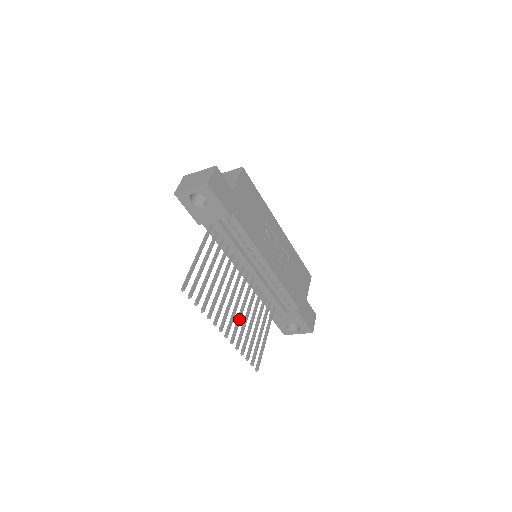
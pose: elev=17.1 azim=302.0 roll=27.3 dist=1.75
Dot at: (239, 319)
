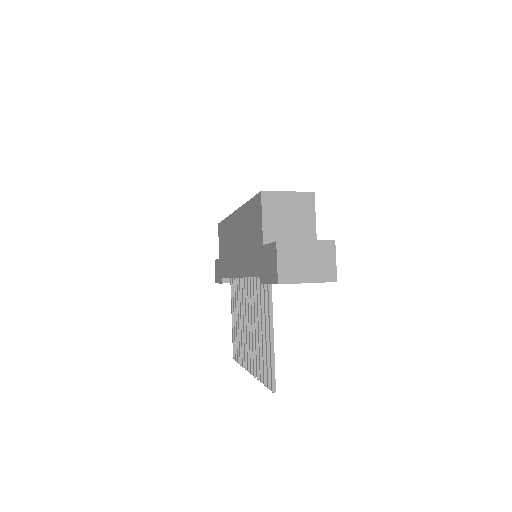
Dot at: occluded
